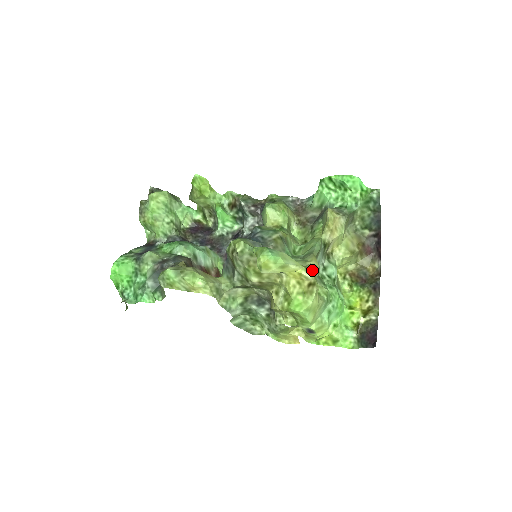
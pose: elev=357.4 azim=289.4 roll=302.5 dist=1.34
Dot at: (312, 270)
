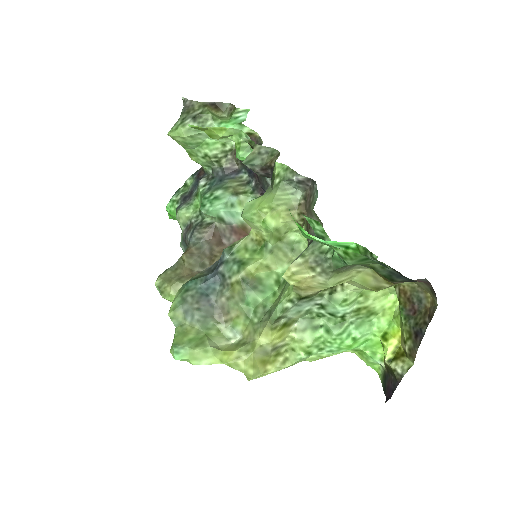
Dot at: (243, 361)
